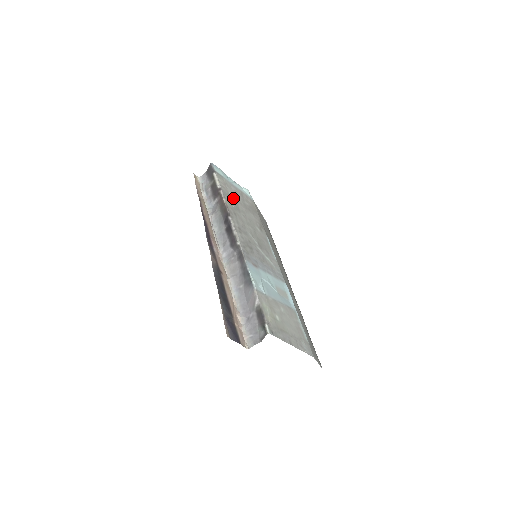
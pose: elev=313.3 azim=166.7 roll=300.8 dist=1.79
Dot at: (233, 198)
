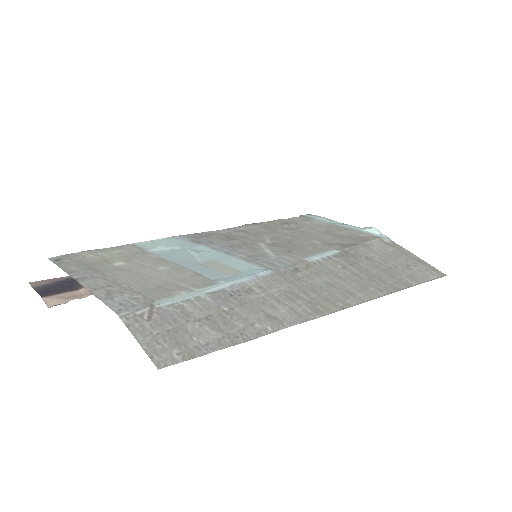
Dot at: (298, 225)
